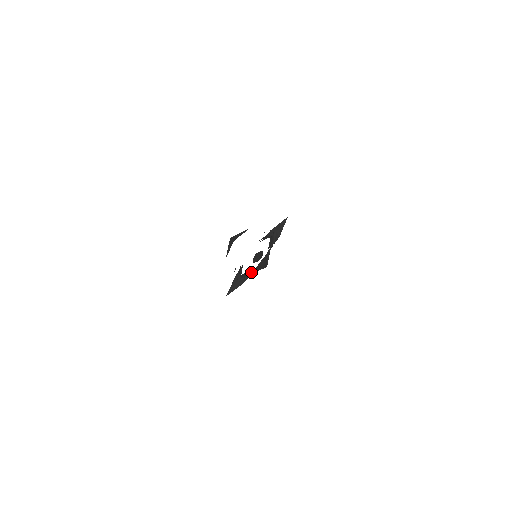
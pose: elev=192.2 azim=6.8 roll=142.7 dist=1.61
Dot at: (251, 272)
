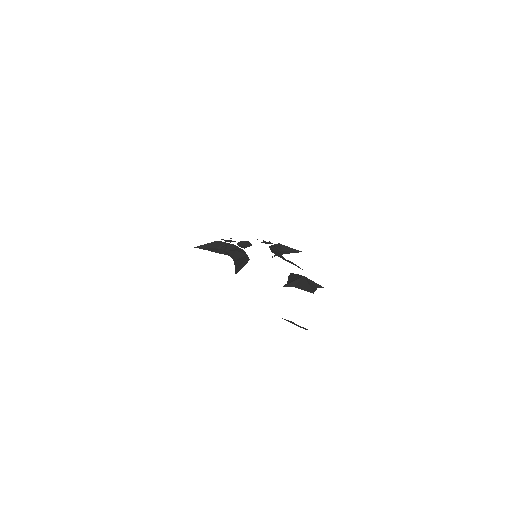
Dot at: occluded
